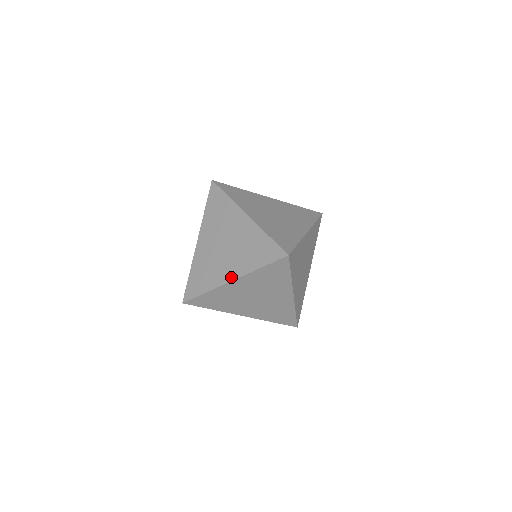
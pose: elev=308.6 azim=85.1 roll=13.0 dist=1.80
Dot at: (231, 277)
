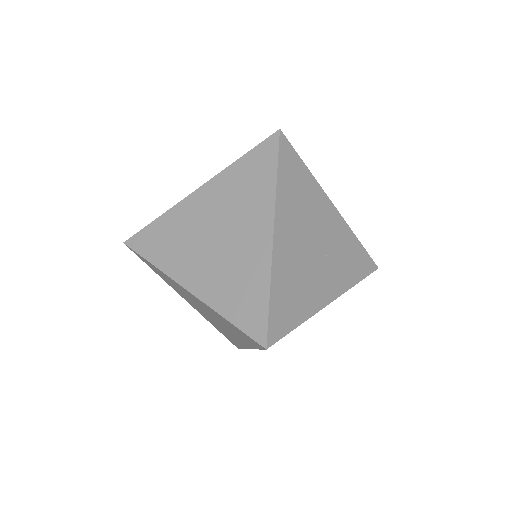
Dot at: (267, 232)
